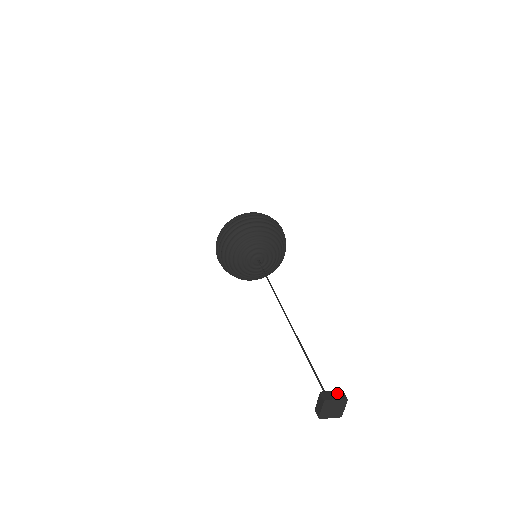
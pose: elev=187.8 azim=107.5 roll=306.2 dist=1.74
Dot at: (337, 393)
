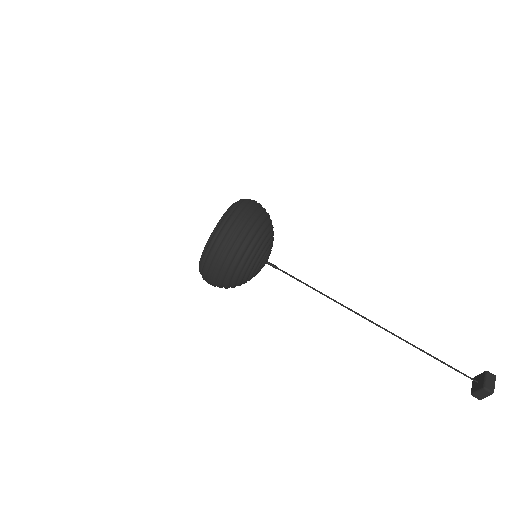
Dot at: (490, 378)
